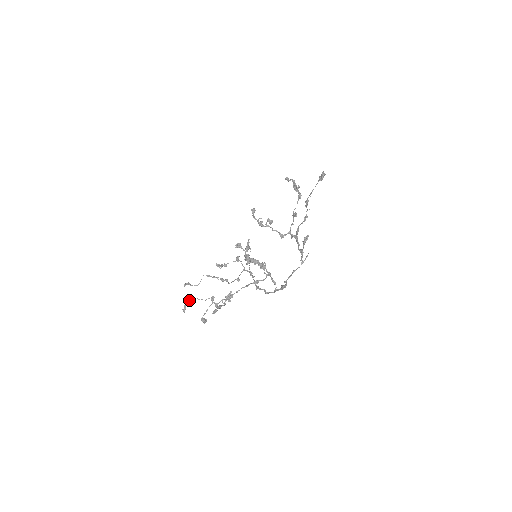
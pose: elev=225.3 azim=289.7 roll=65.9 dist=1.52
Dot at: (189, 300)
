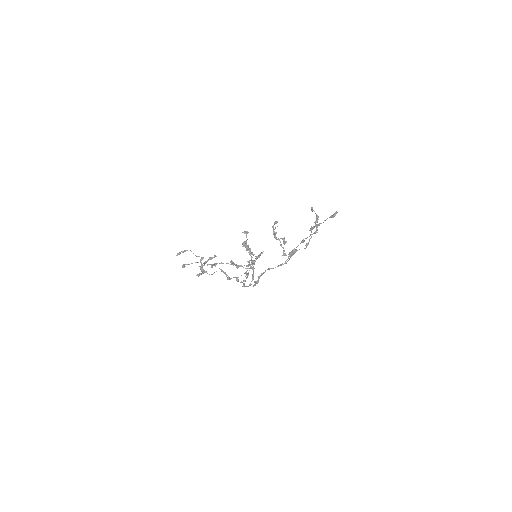
Dot at: (187, 250)
